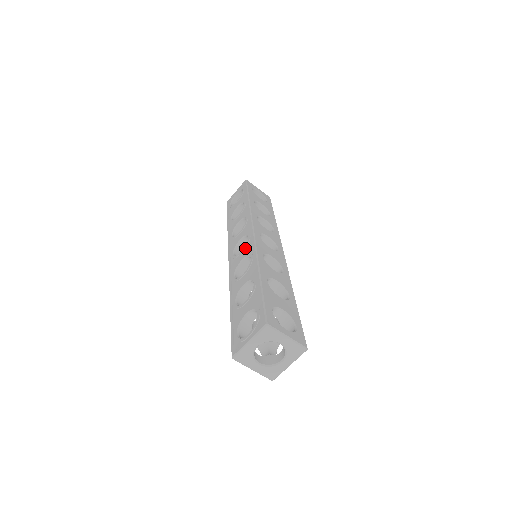
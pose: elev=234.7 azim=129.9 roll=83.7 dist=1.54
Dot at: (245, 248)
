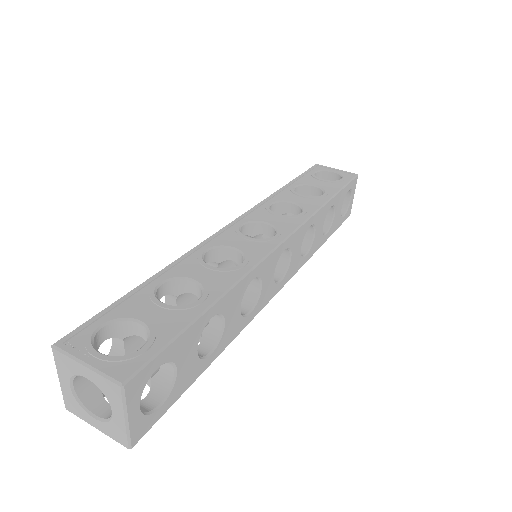
Dot at: (256, 241)
